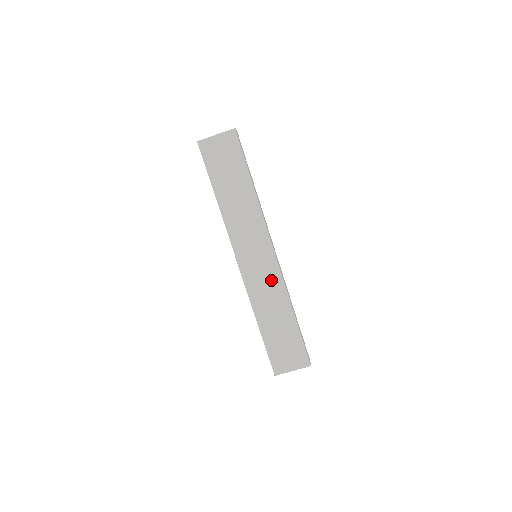
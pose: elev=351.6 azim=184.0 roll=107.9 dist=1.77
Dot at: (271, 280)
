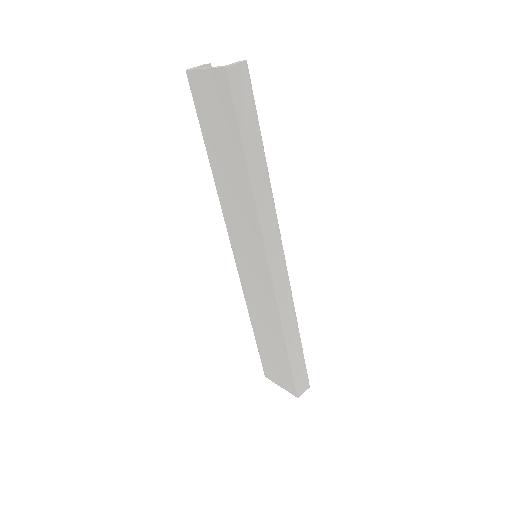
Dot at: (265, 295)
